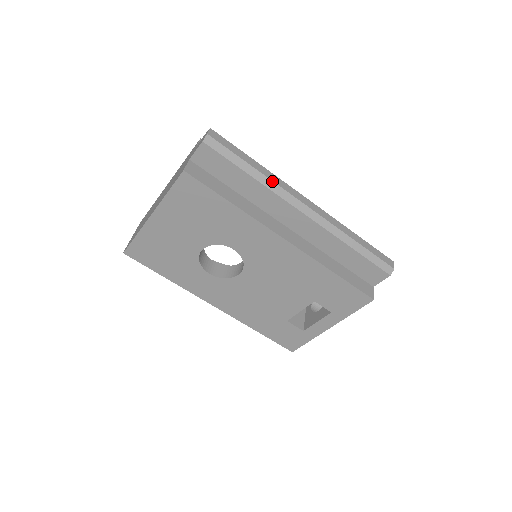
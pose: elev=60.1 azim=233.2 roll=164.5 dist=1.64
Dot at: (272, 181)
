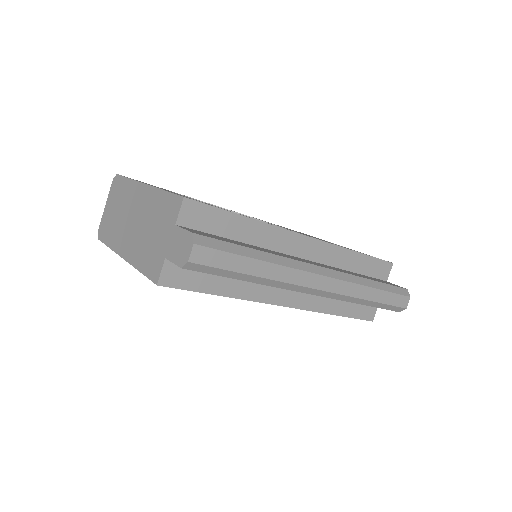
Dot at: (277, 281)
